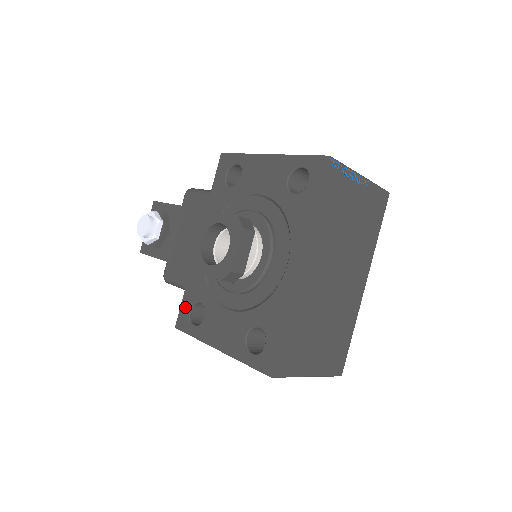
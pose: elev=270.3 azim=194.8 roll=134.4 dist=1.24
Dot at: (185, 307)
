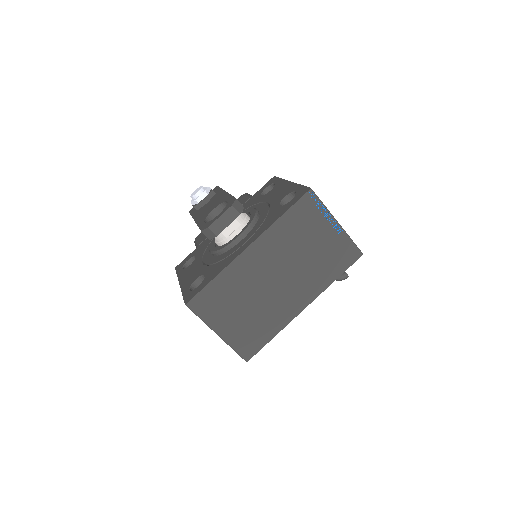
Dot at: (188, 257)
